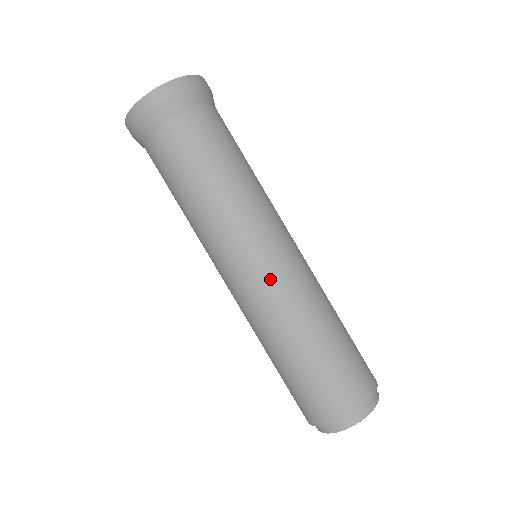
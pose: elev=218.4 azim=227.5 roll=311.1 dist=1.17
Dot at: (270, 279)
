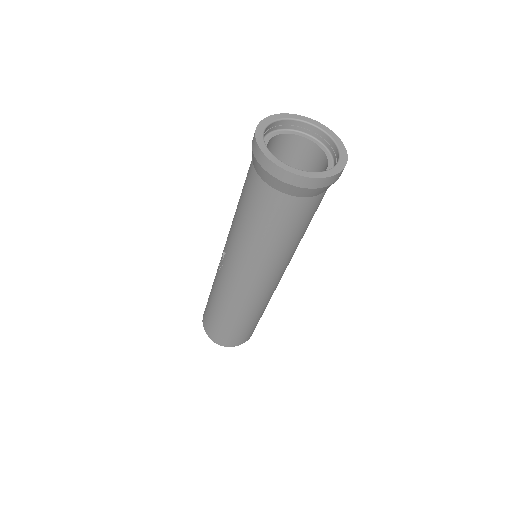
Dot at: (267, 292)
